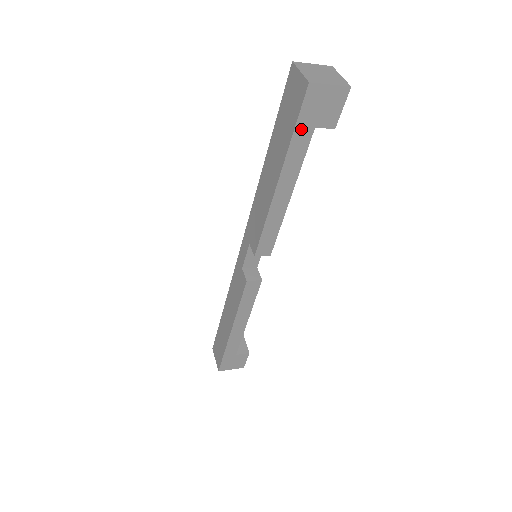
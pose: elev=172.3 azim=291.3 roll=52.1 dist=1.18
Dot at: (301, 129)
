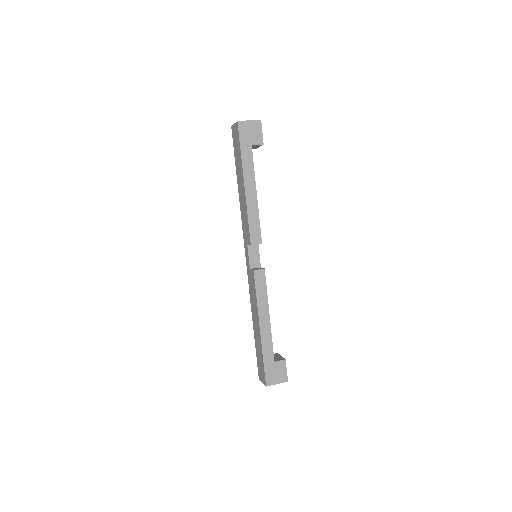
Dot at: (244, 147)
